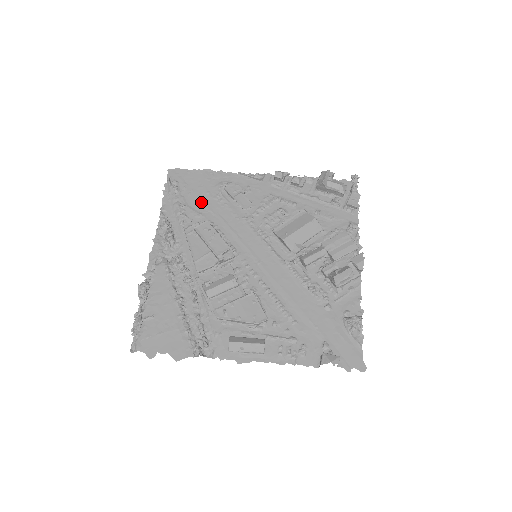
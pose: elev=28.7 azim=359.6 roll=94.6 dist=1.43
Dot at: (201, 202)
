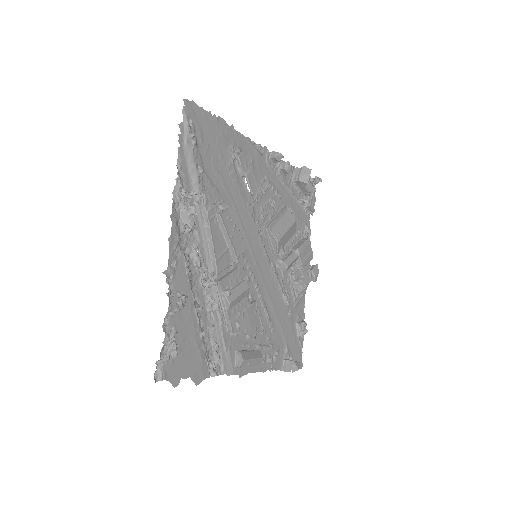
Dot at: (216, 169)
